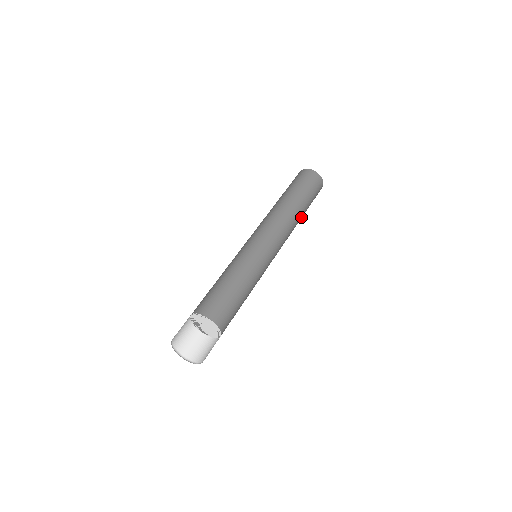
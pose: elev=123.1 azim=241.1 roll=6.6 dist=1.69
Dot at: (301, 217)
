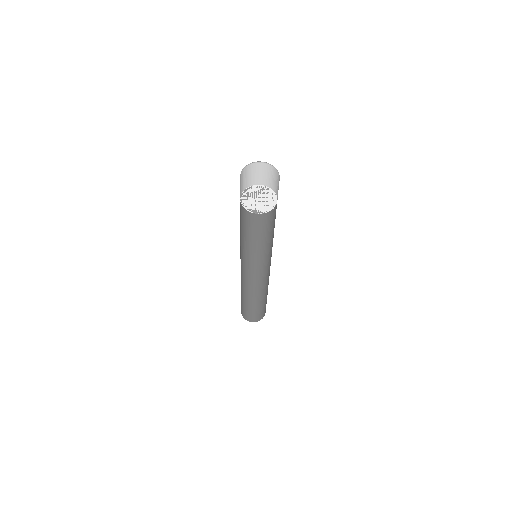
Dot at: occluded
